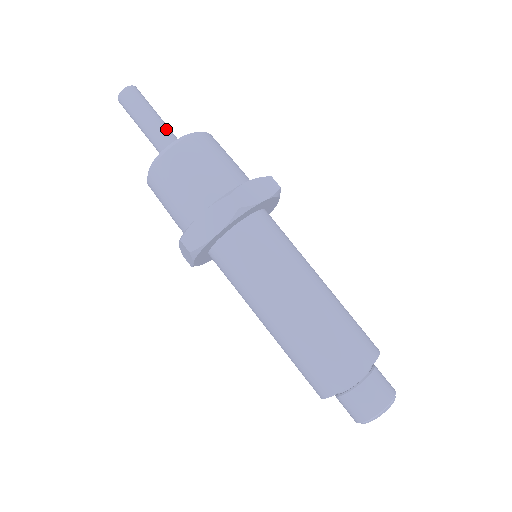
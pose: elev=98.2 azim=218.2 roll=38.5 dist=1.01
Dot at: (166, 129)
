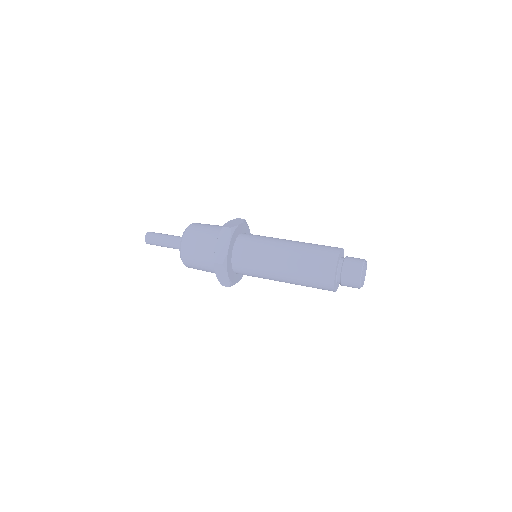
Dot at: occluded
